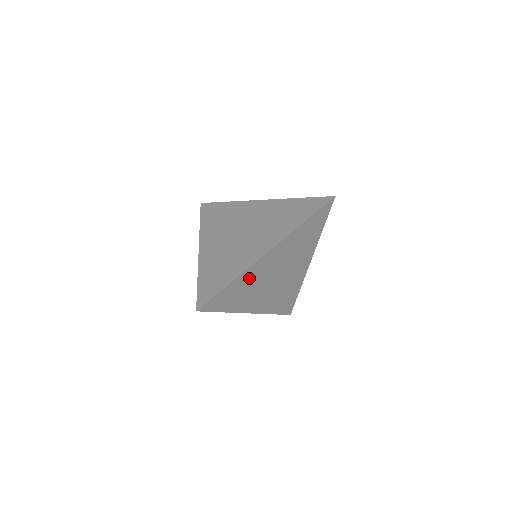
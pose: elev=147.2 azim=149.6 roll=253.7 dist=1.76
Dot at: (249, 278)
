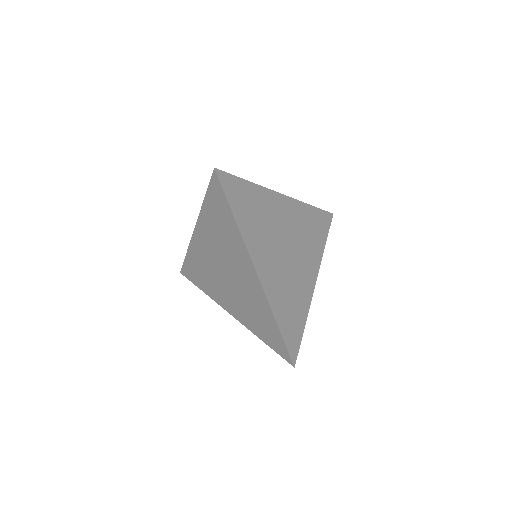
Dot at: (279, 296)
